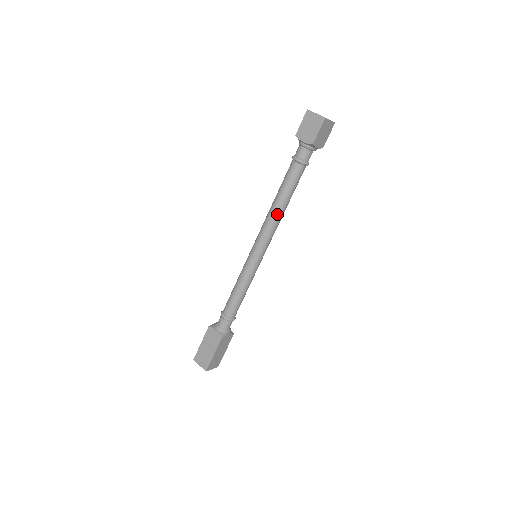
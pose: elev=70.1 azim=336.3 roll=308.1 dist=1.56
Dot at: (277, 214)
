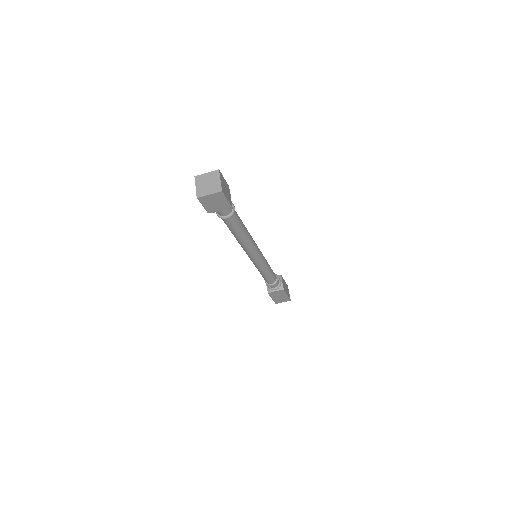
Dot at: (248, 240)
